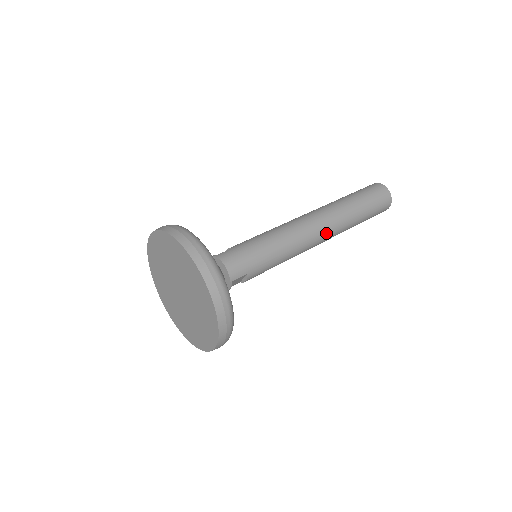
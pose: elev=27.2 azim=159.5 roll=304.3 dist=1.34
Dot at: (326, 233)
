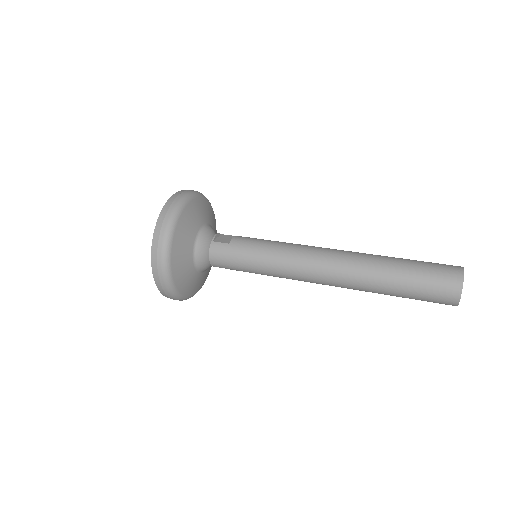
Dot at: (332, 285)
